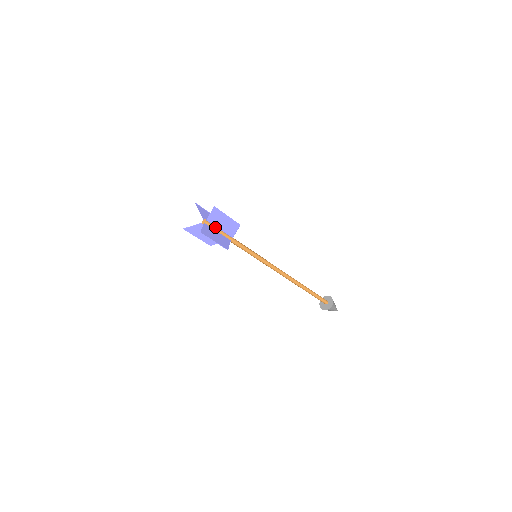
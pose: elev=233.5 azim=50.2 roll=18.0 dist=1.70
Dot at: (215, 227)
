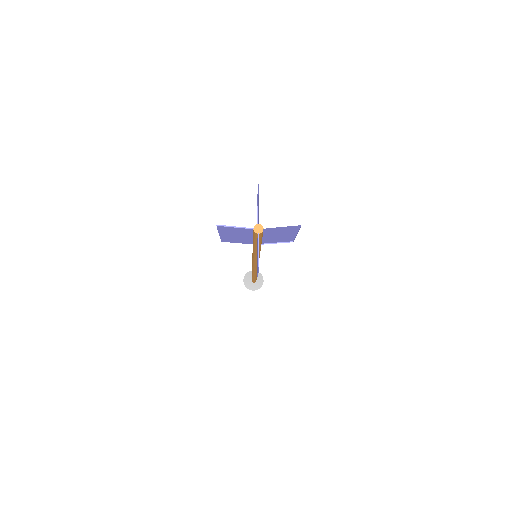
Dot at: (262, 236)
